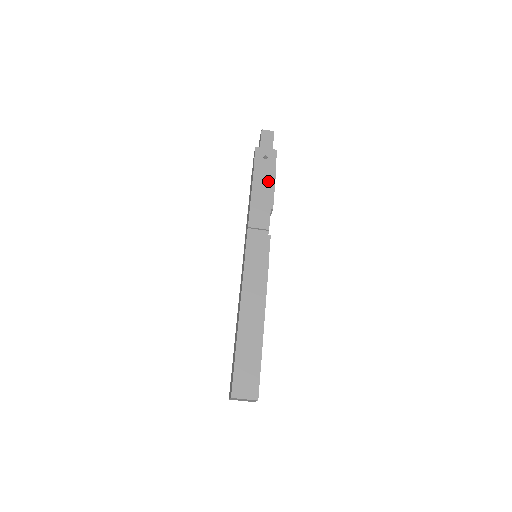
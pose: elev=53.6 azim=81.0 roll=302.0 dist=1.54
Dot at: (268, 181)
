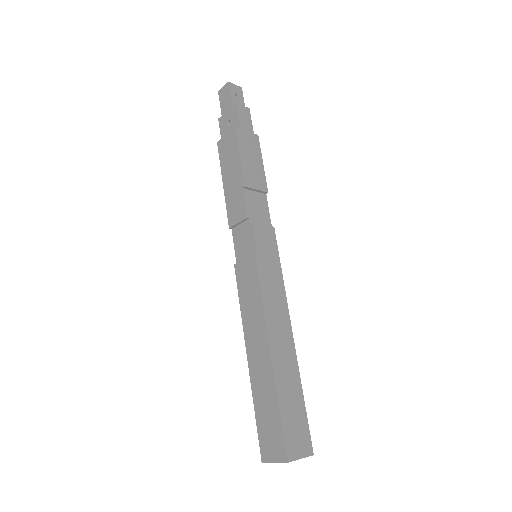
Dot at: (232, 154)
